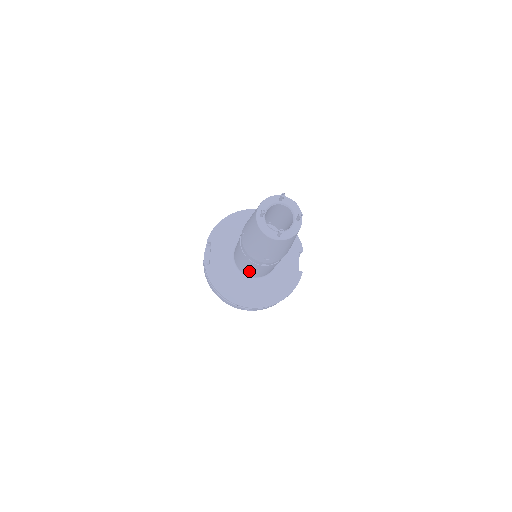
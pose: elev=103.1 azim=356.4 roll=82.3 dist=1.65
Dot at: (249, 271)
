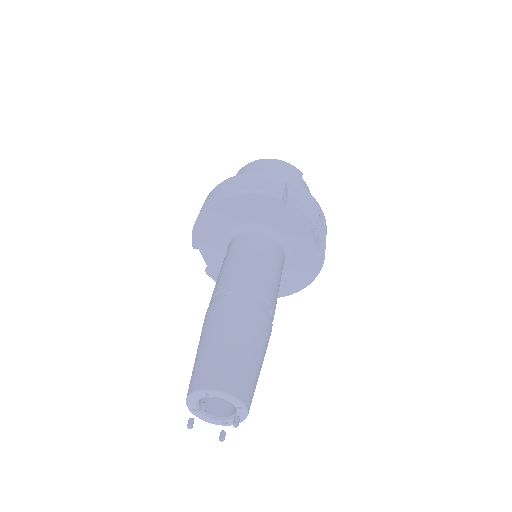
Dot at: occluded
